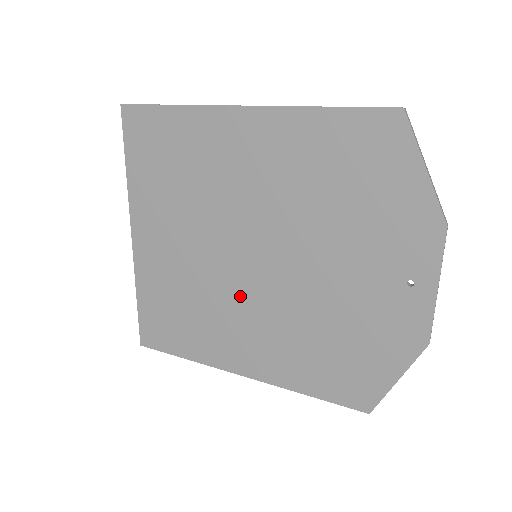
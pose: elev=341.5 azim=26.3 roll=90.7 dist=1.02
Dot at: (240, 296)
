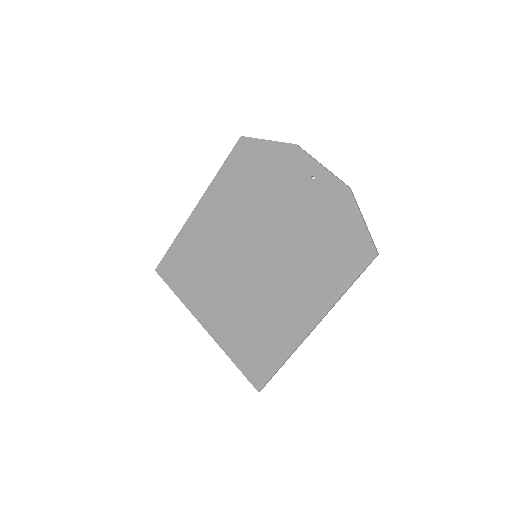
Dot at: (269, 284)
